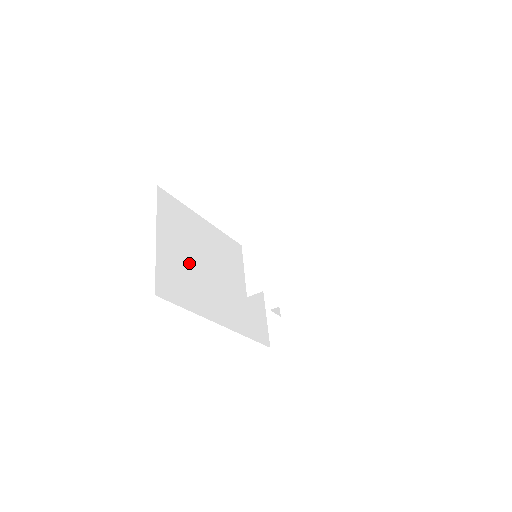
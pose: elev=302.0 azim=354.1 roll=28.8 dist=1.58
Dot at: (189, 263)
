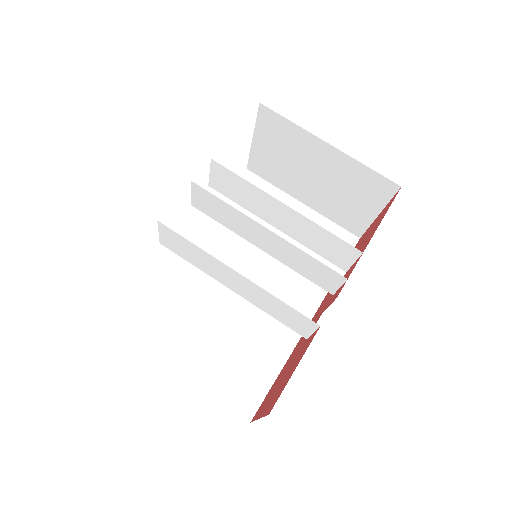
Dot at: (226, 333)
